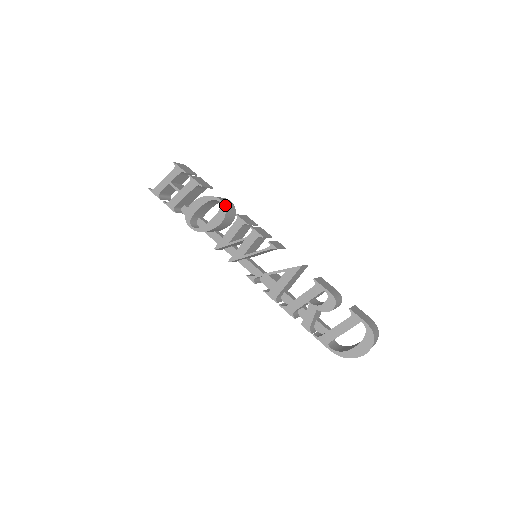
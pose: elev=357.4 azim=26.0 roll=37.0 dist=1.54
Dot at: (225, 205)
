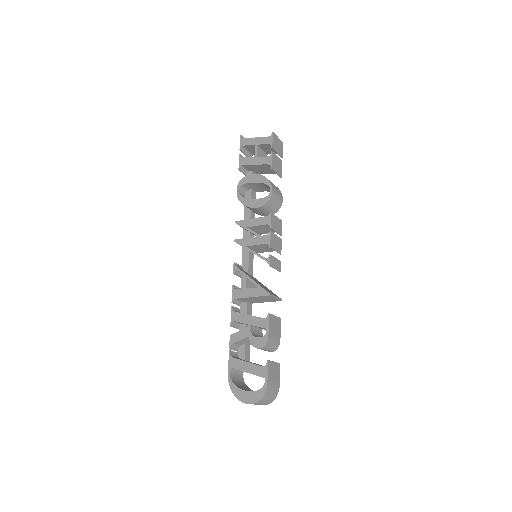
Dot at: (272, 198)
